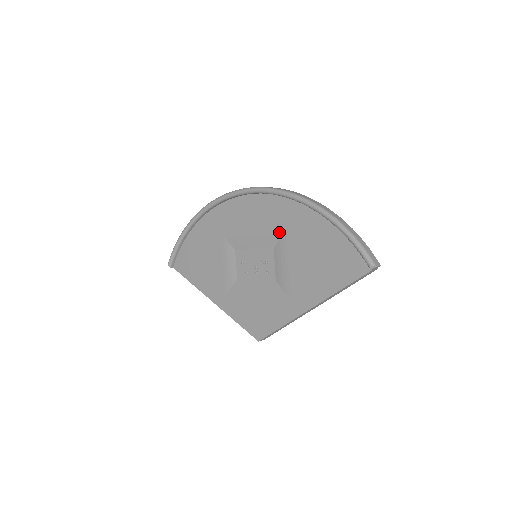
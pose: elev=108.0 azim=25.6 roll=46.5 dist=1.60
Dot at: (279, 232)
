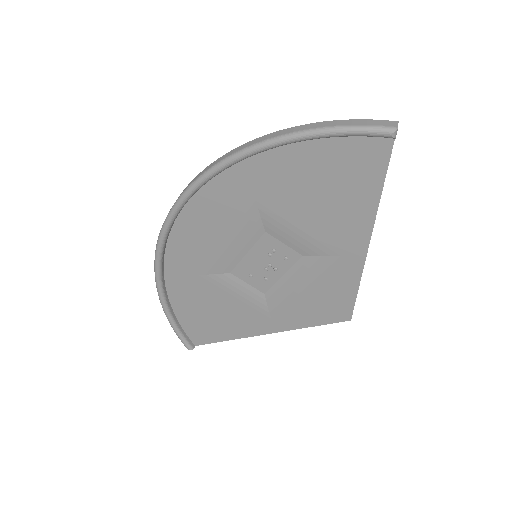
Dot at: (252, 212)
